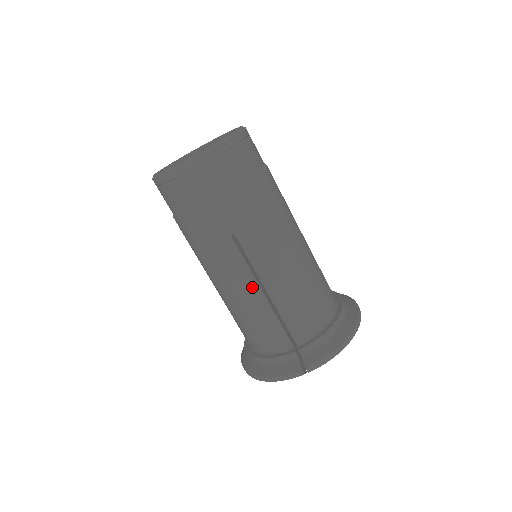
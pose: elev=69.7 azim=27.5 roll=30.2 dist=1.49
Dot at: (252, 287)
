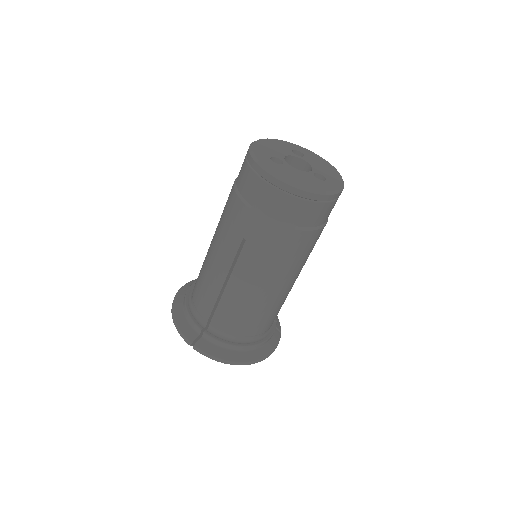
Dot at: (221, 274)
